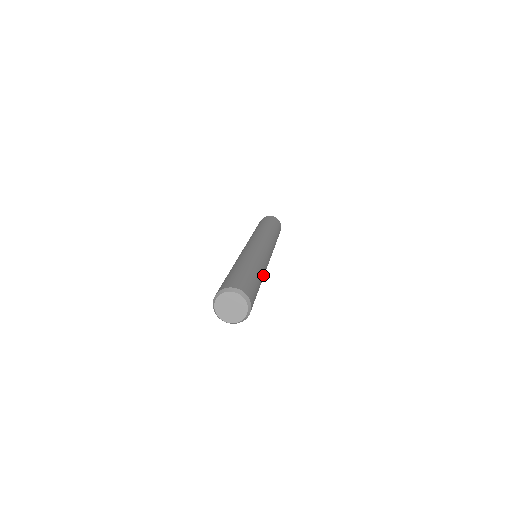
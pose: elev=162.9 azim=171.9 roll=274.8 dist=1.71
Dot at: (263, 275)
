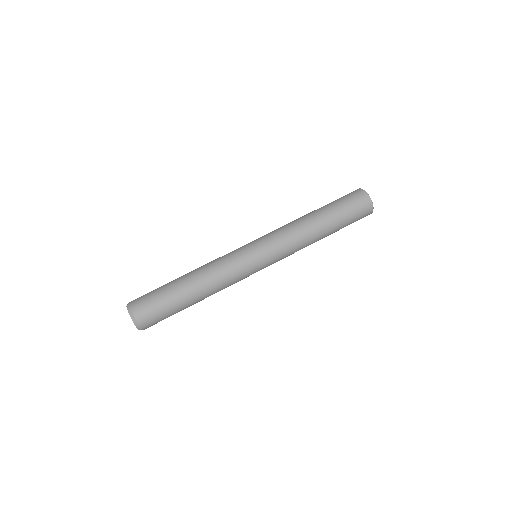
Dot at: (212, 294)
